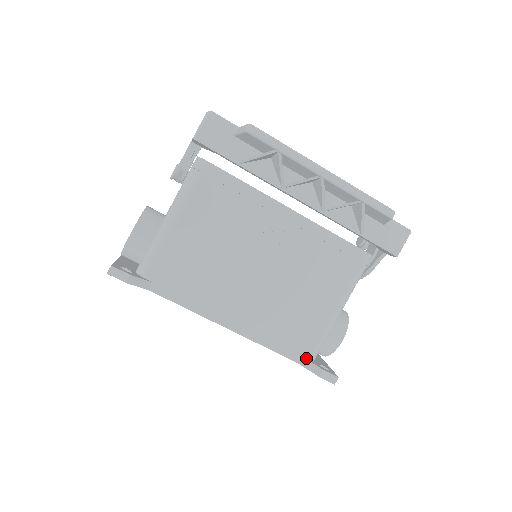
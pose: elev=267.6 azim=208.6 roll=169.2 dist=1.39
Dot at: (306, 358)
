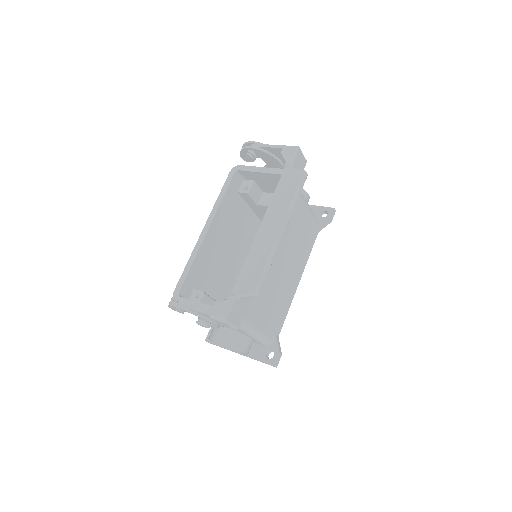
Dot at: (318, 227)
